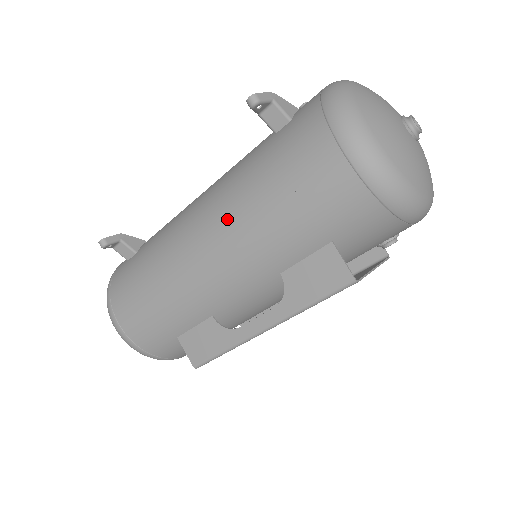
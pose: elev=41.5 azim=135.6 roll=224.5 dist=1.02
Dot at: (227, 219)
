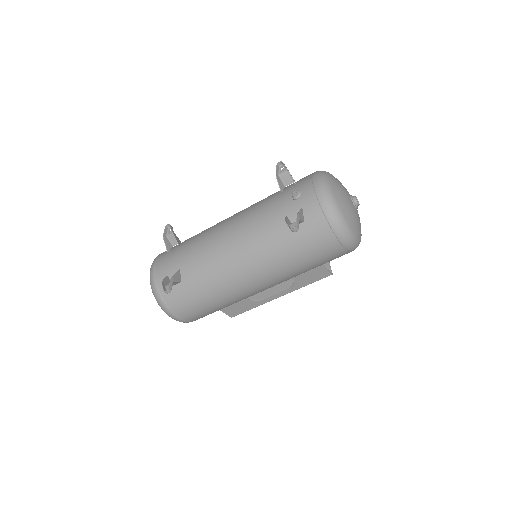
Dot at: (269, 271)
